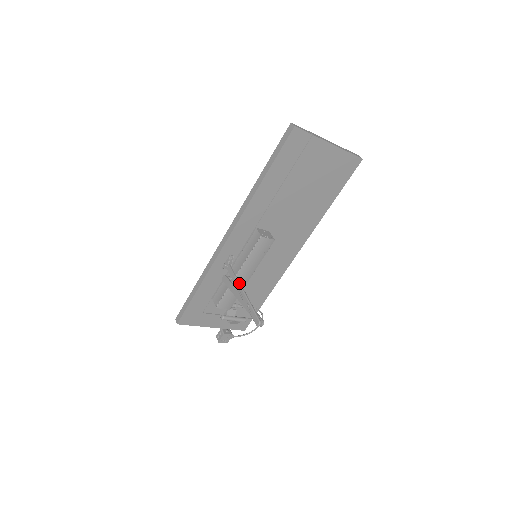
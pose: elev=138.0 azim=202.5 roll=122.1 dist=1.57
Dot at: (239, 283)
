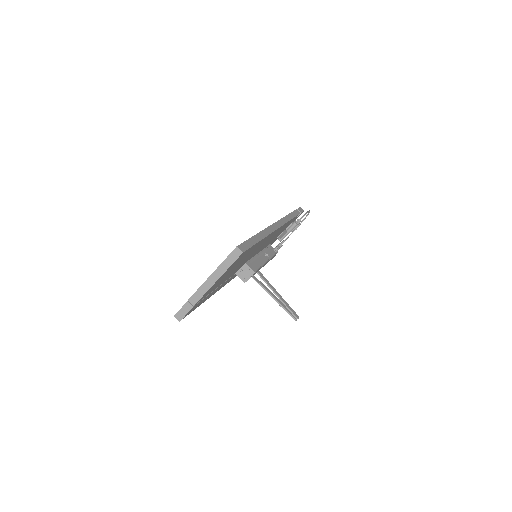
Dot at: occluded
